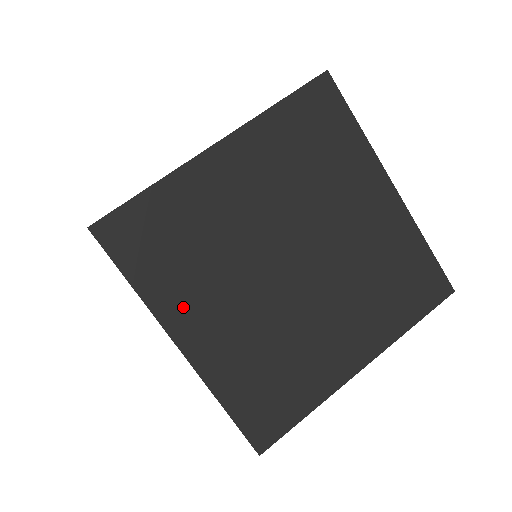
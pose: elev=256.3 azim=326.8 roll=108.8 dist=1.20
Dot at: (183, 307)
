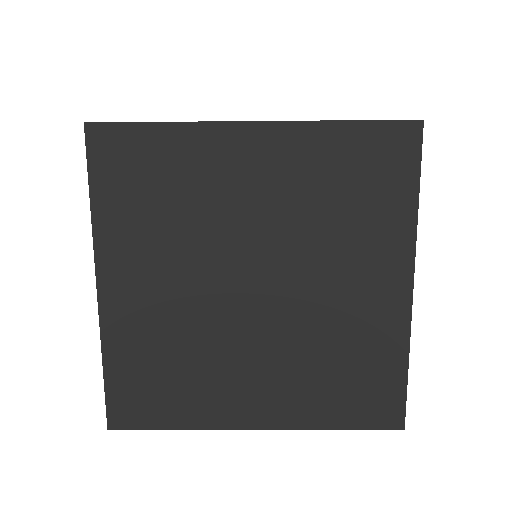
Dot at: (222, 404)
